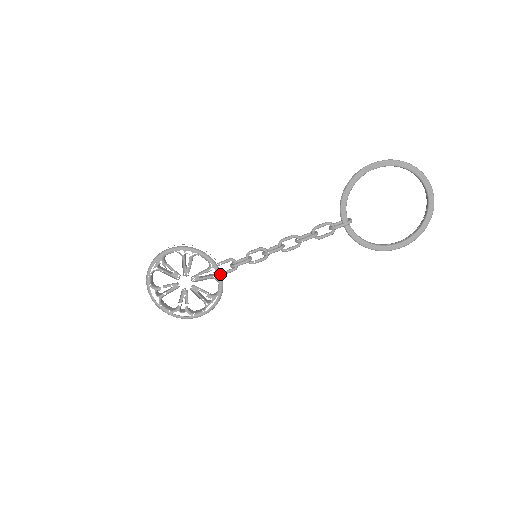
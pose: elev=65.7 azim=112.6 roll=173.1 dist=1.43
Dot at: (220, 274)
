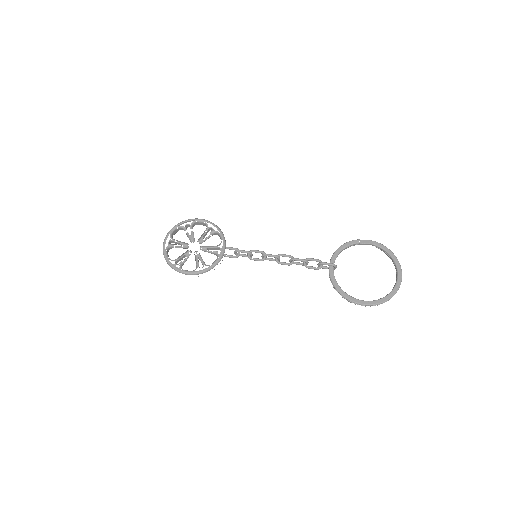
Dot at: (223, 252)
